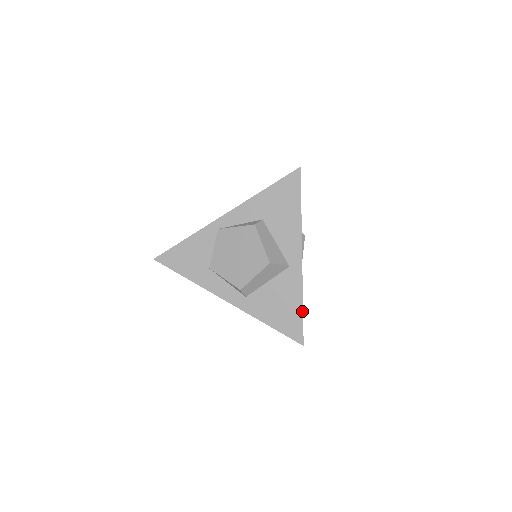
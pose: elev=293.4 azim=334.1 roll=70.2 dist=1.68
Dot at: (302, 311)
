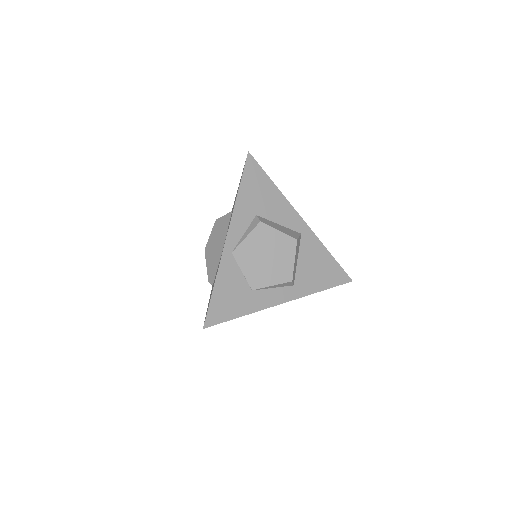
Dot at: (333, 258)
